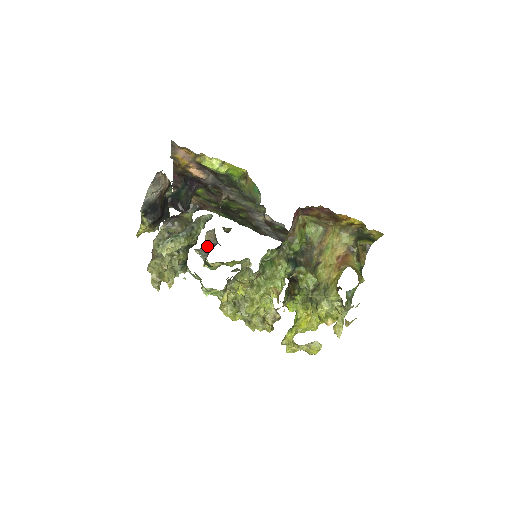
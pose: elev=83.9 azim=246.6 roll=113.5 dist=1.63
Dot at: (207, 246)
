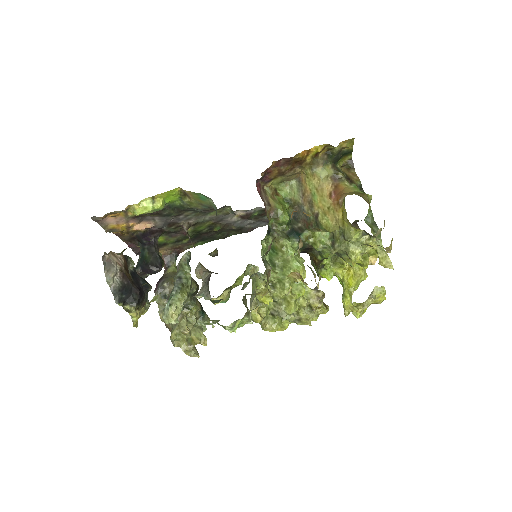
Dot at: (203, 284)
